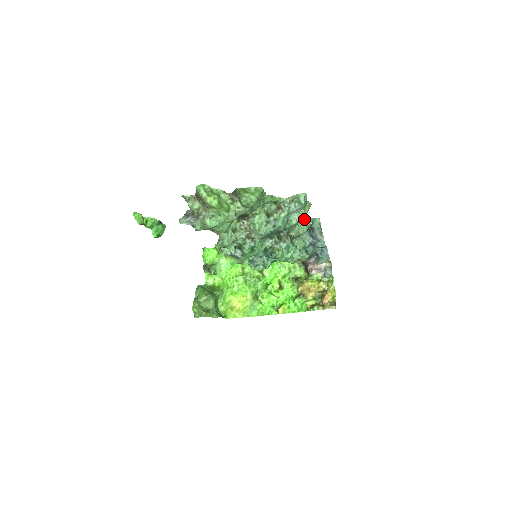
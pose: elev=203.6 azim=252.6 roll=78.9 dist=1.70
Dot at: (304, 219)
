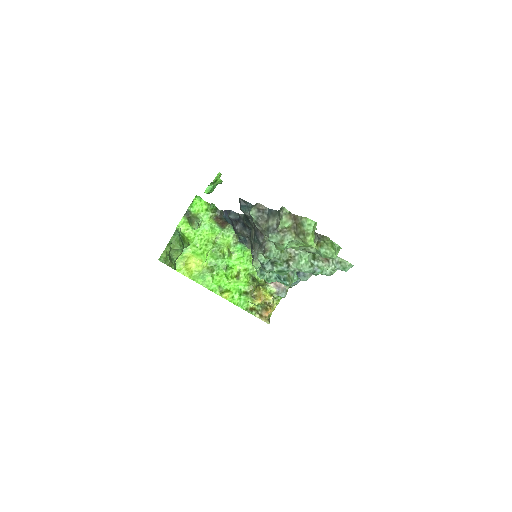
Dot at: (330, 275)
